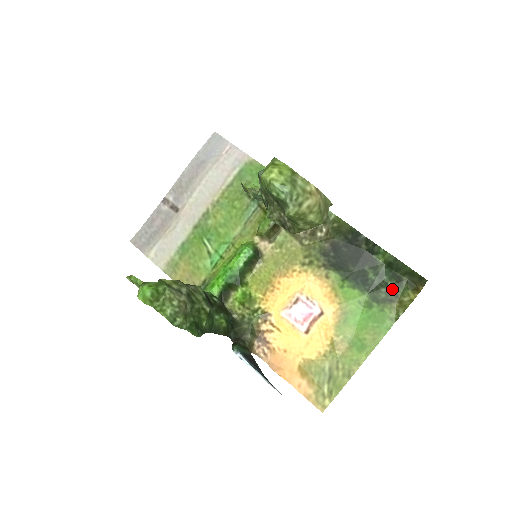
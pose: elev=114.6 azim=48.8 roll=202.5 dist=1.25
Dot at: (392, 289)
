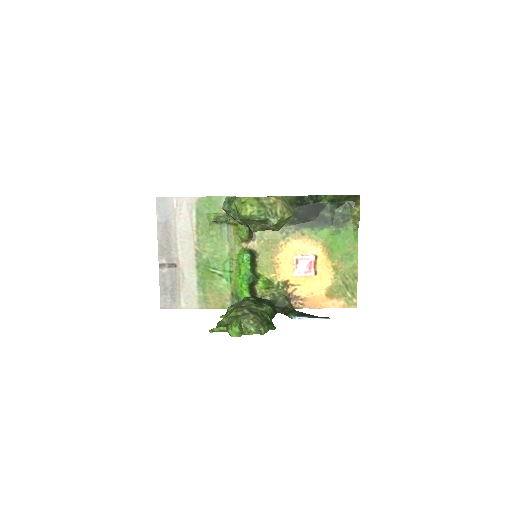
Dot at: (344, 213)
